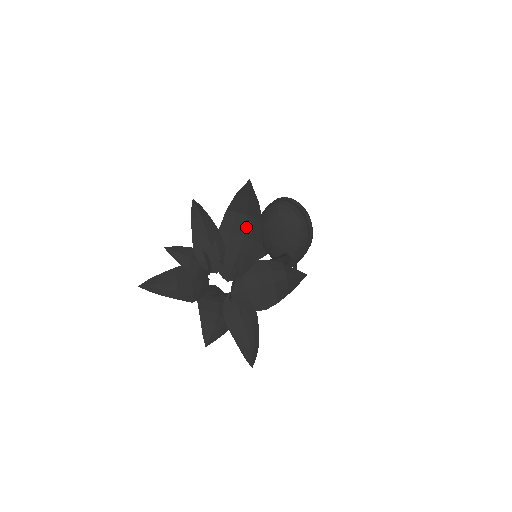
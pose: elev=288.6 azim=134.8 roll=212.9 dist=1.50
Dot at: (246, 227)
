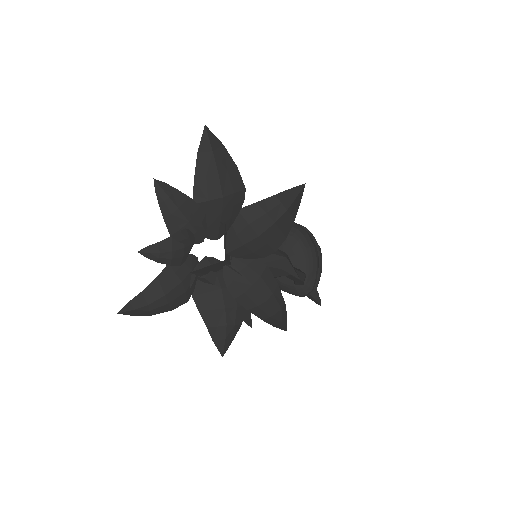
Dot at: (222, 186)
